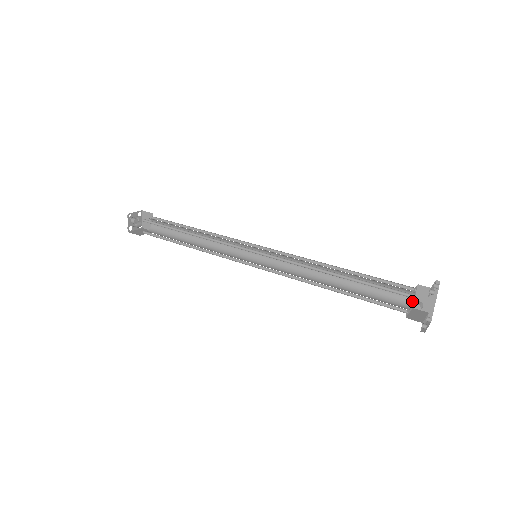
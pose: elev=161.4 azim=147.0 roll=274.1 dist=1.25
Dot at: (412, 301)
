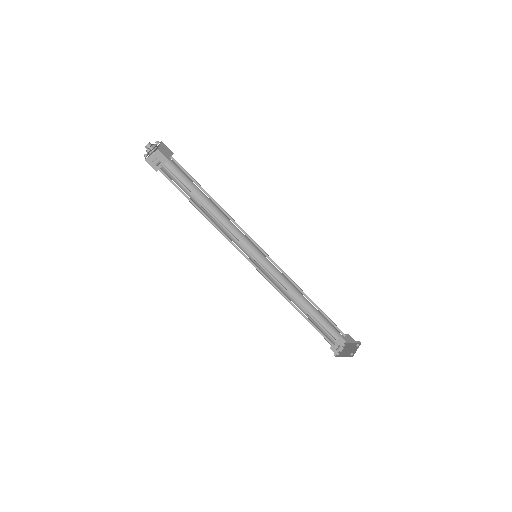
Dot at: occluded
